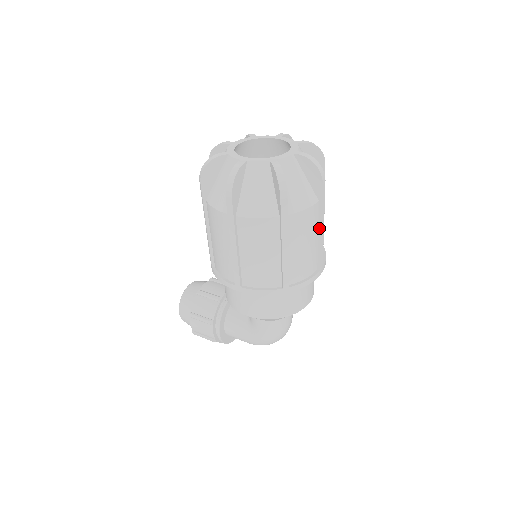
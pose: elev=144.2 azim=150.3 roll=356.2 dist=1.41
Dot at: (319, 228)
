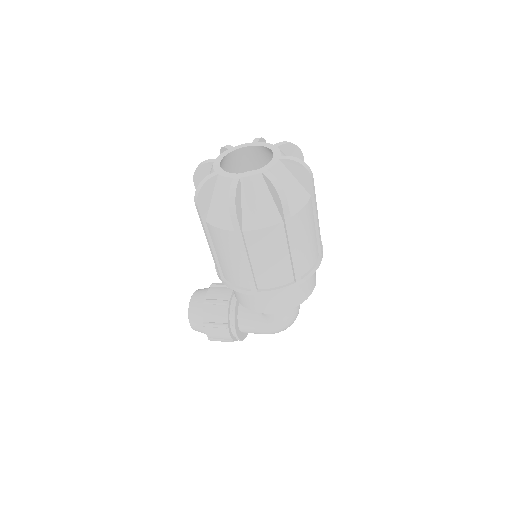
Dot at: (315, 219)
